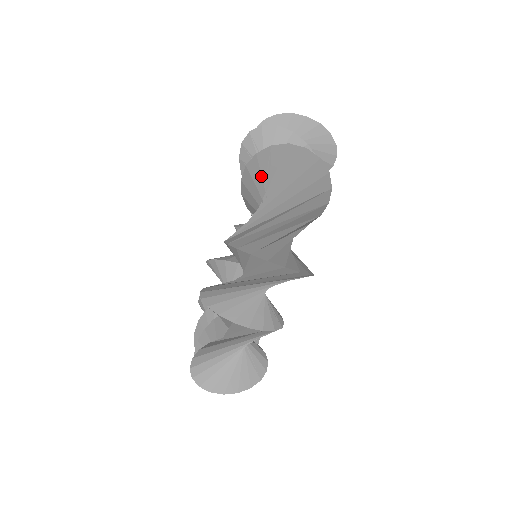
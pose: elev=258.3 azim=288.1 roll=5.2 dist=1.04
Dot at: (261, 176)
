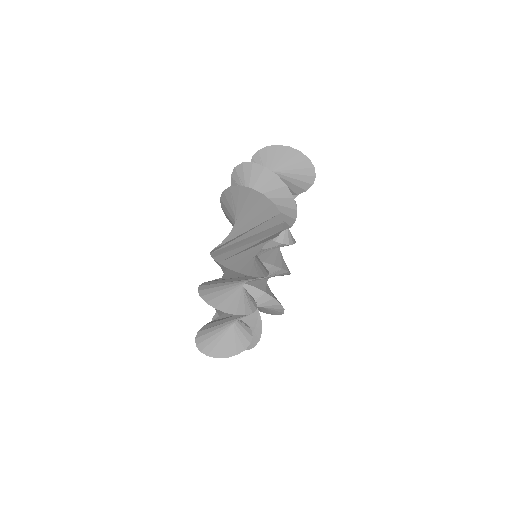
Dot at: (230, 206)
